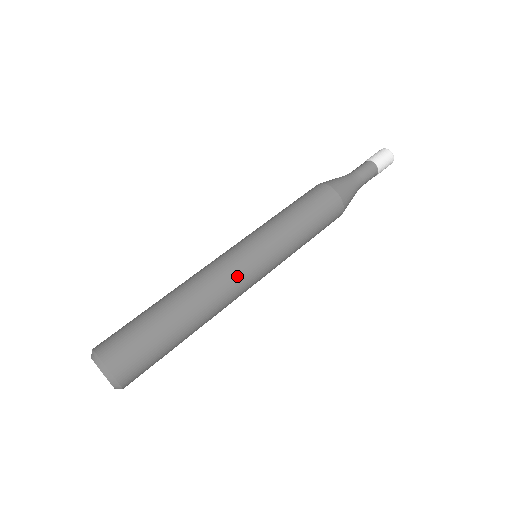
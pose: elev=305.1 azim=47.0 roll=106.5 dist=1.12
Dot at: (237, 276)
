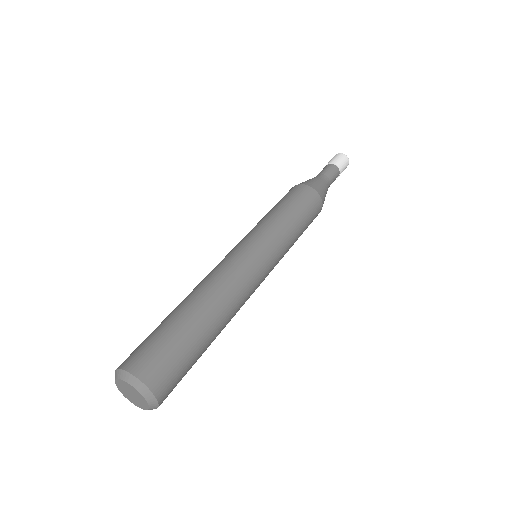
Dot at: (230, 261)
